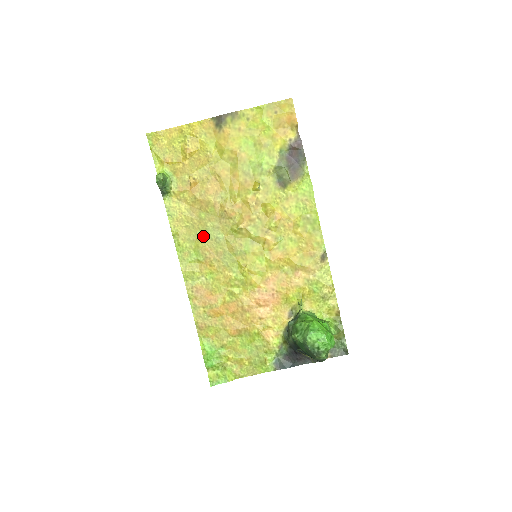
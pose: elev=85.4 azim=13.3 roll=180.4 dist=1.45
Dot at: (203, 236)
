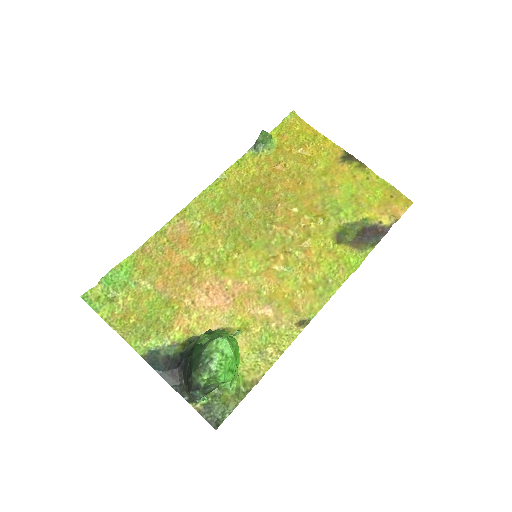
Dot at: (240, 200)
